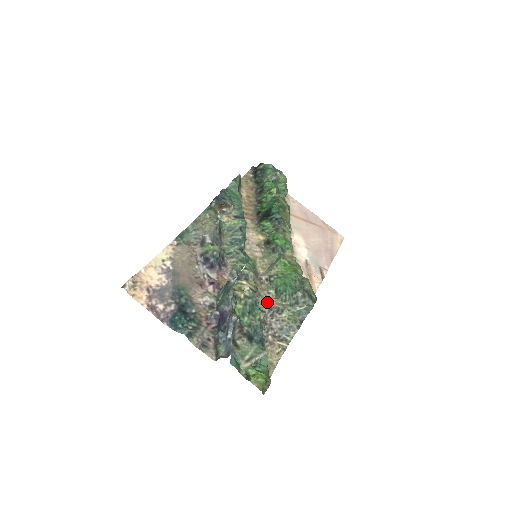
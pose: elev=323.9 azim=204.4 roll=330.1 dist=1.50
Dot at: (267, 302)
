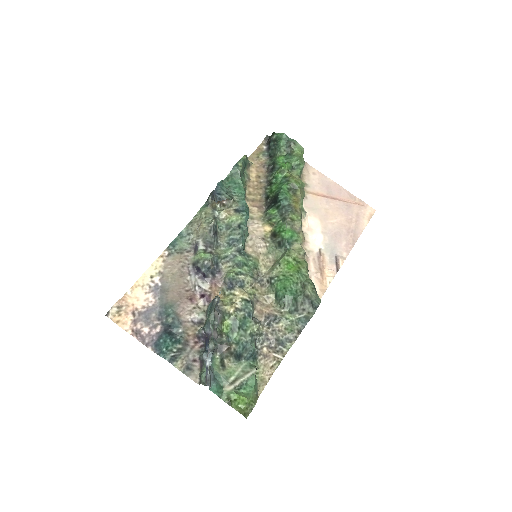
Dot at: (265, 309)
